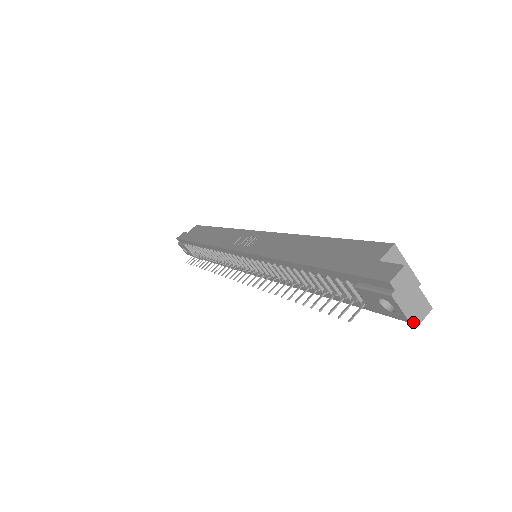
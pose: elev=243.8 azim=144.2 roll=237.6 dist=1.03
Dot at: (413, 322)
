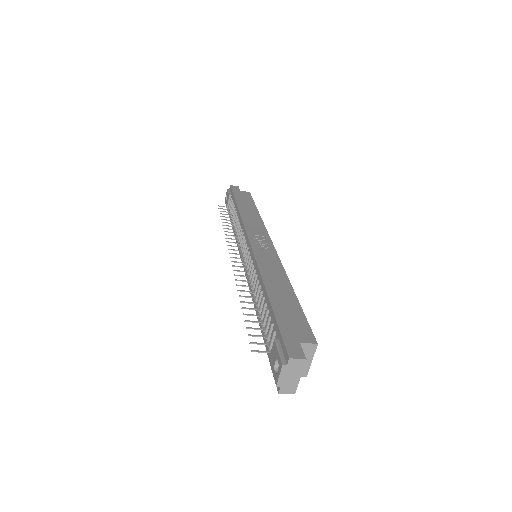
Dot at: (278, 389)
